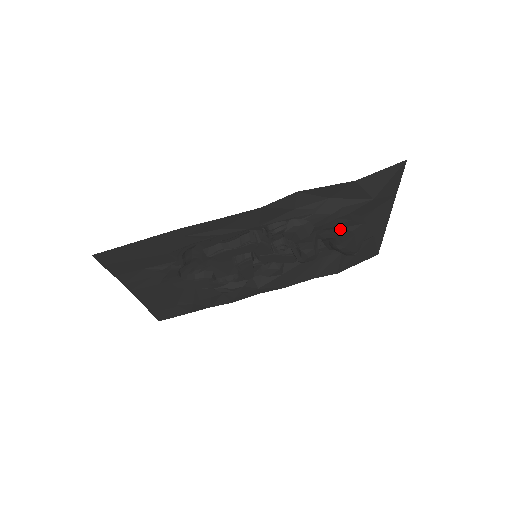
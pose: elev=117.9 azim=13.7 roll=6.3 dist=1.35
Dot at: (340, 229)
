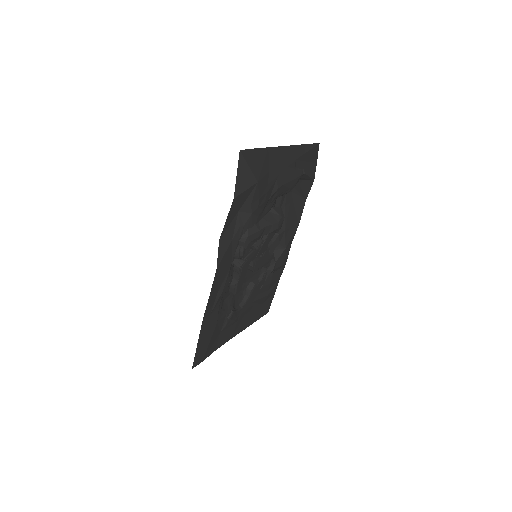
Dot at: (270, 198)
